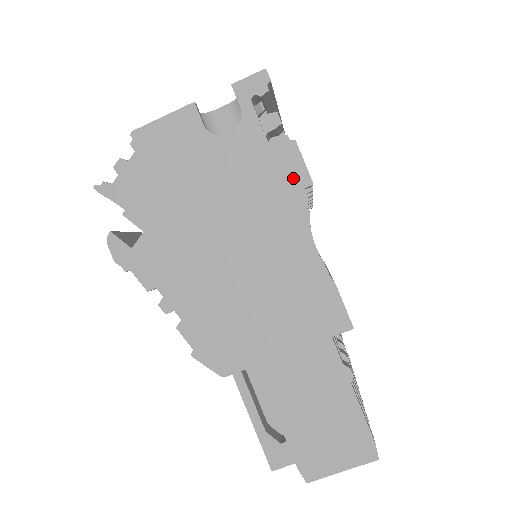
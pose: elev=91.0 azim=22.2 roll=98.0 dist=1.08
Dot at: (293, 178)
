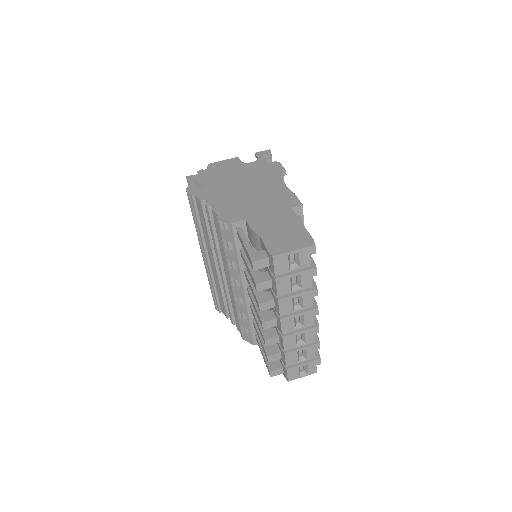
Dot at: (277, 170)
